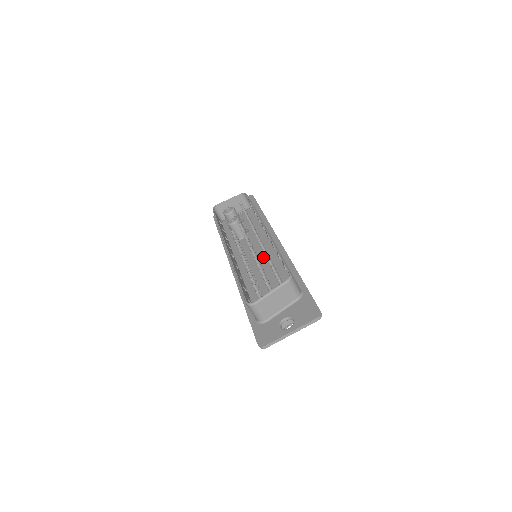
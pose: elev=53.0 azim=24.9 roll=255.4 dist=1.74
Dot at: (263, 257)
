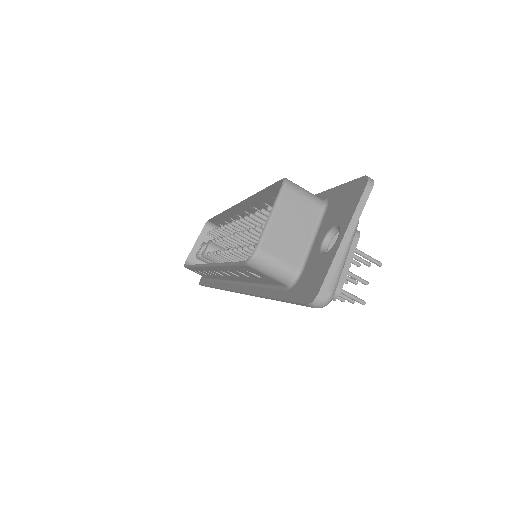
Dot at: occluded
